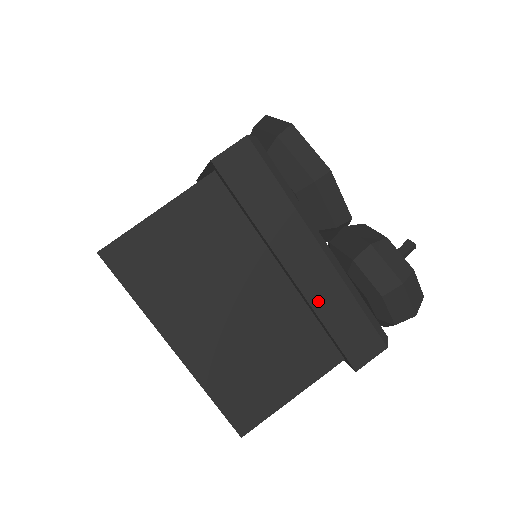
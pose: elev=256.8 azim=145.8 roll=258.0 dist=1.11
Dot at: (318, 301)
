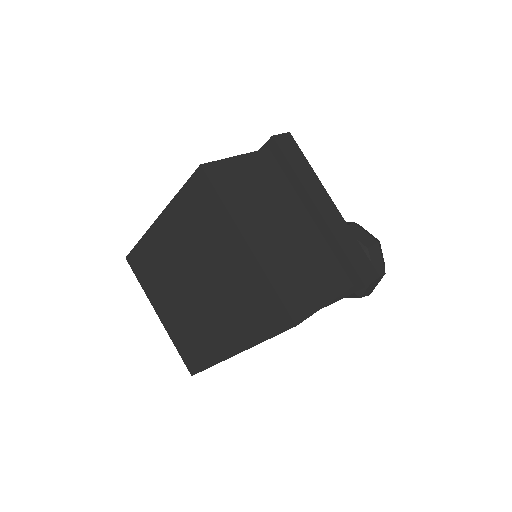
Dot at: (337, 233)
